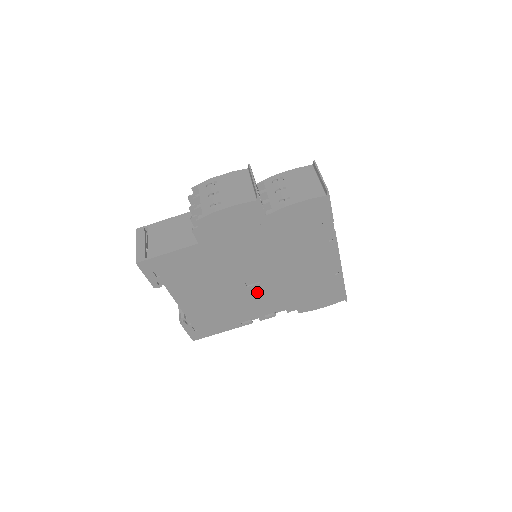
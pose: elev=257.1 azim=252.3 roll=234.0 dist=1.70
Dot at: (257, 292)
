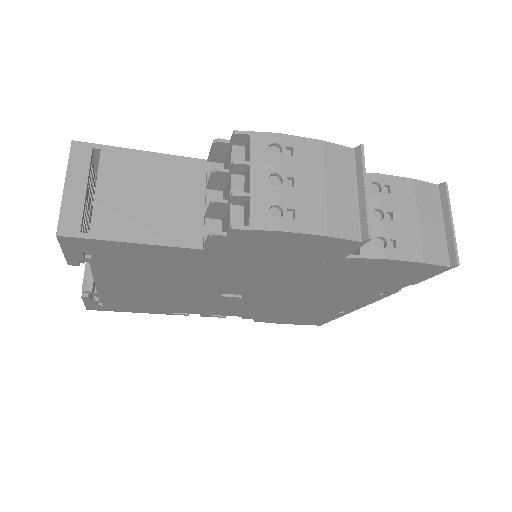
Dot at: (228, 301)
